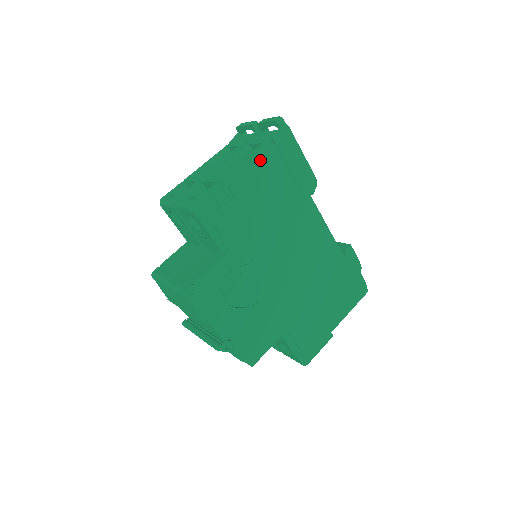
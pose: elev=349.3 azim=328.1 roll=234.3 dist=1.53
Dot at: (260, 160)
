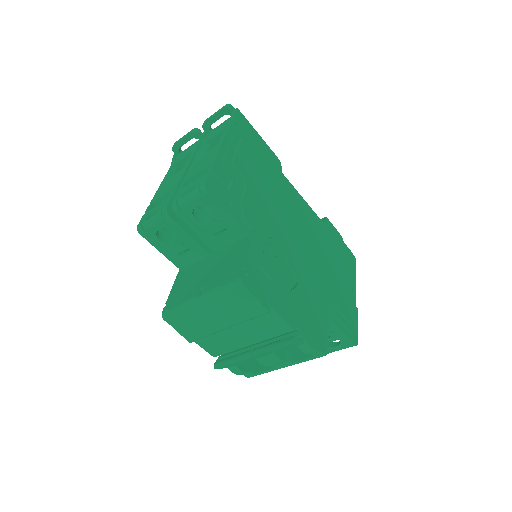
Dot at: (234, 140)
